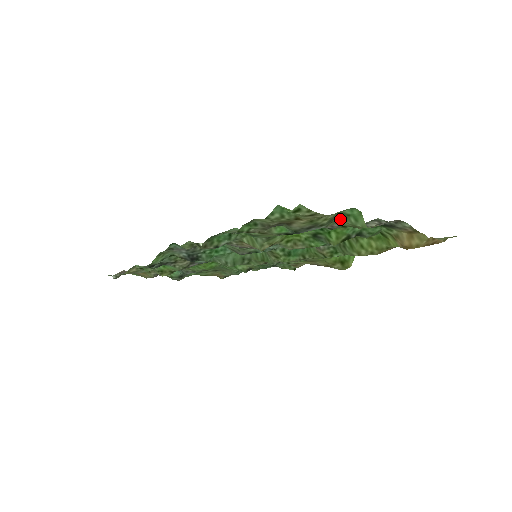
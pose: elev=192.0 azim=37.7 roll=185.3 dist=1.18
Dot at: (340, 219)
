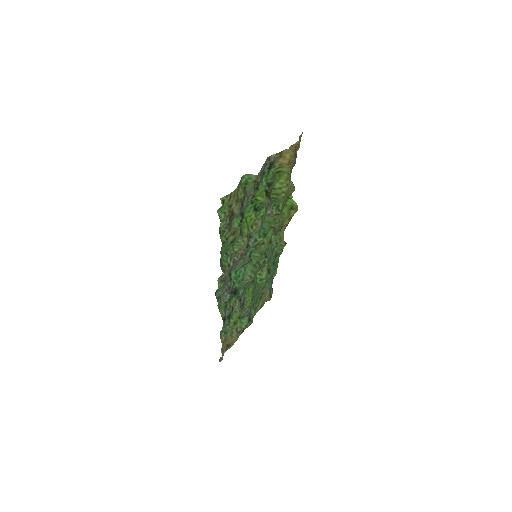
Dot at: (247, 187)
